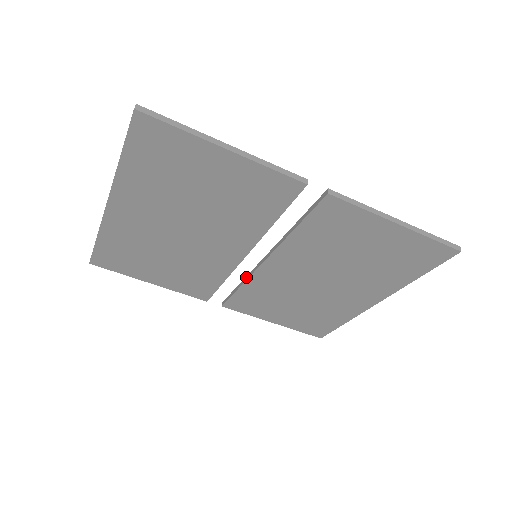
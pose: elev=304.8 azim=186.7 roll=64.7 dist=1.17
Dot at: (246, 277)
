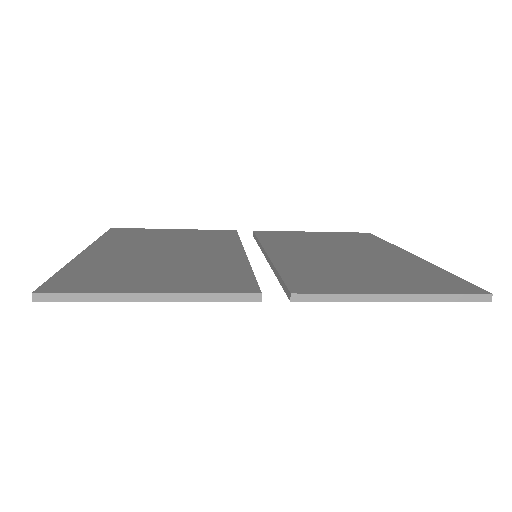
Dot at: (260, 245)
